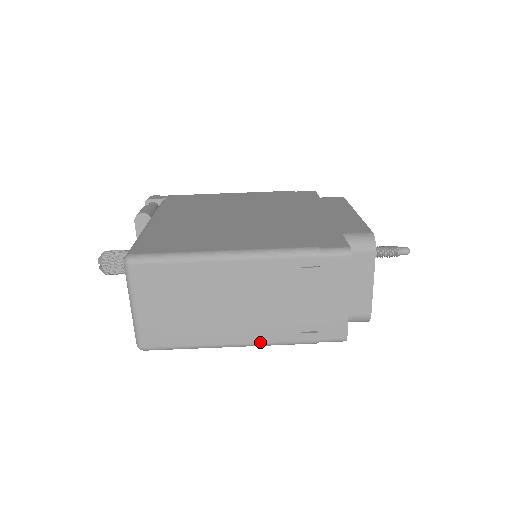
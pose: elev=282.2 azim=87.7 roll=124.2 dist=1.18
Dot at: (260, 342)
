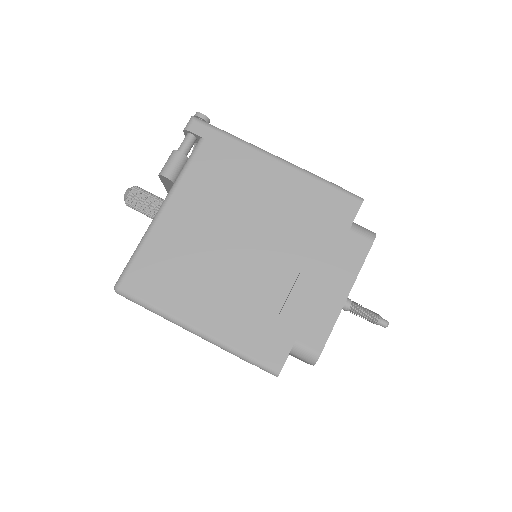
Dot at: occluded
